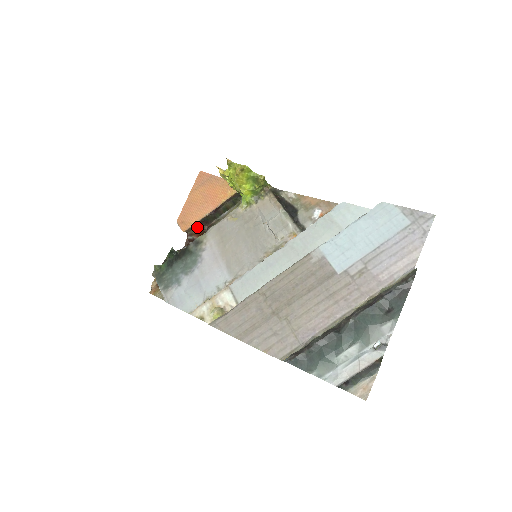
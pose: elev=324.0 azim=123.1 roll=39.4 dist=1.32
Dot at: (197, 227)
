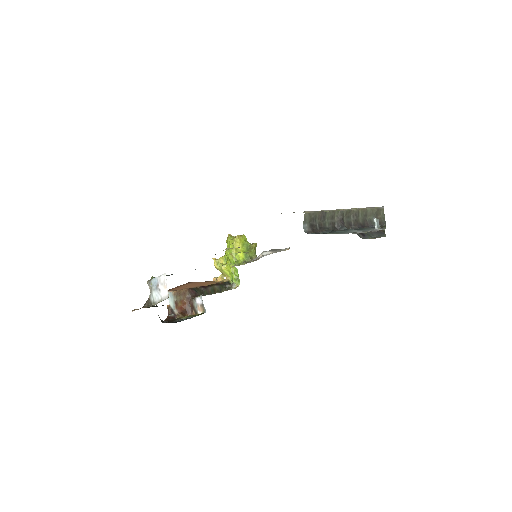
Dot at: (184, 298)
